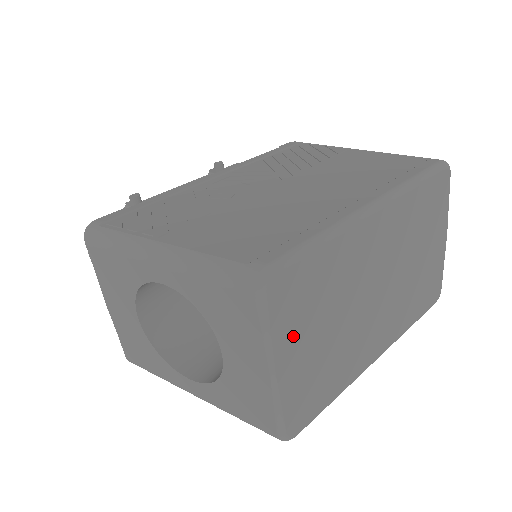
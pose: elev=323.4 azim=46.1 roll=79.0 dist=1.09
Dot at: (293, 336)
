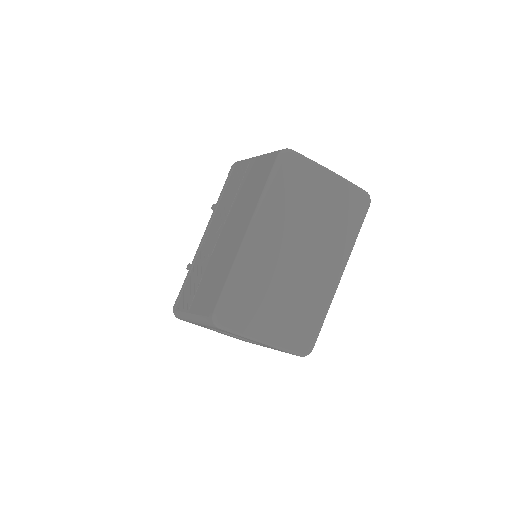
Dot at: (257, 323)
